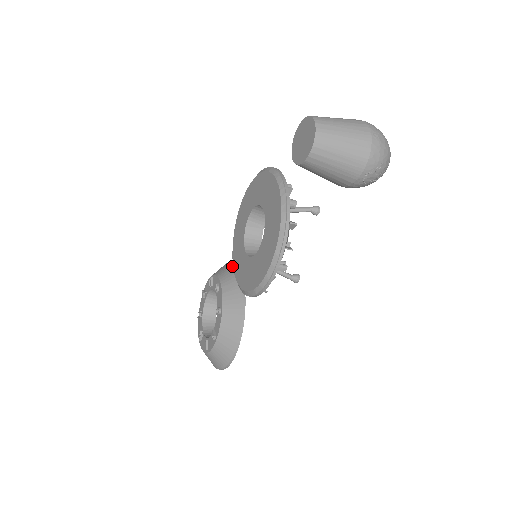
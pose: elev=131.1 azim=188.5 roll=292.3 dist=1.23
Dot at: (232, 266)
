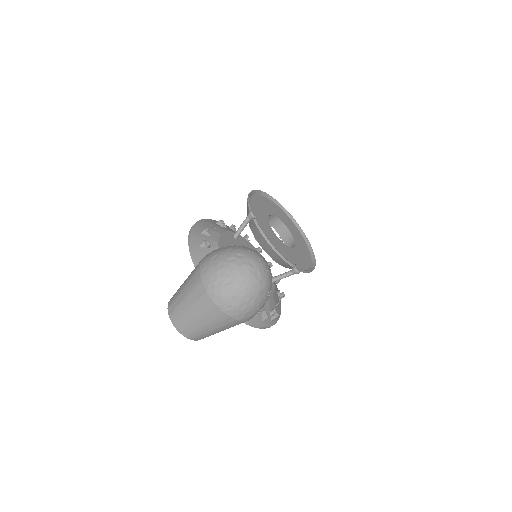
Dot at: (252, 220)
